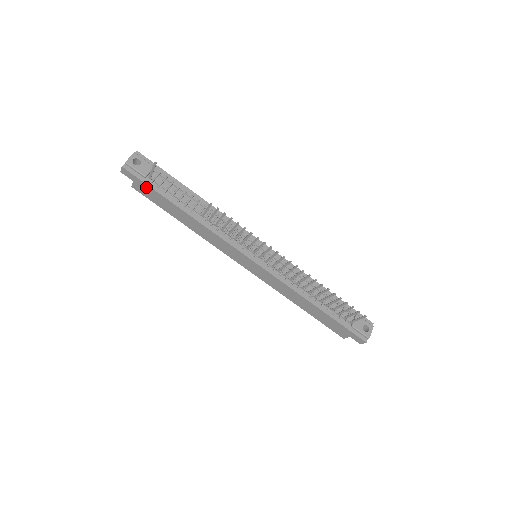
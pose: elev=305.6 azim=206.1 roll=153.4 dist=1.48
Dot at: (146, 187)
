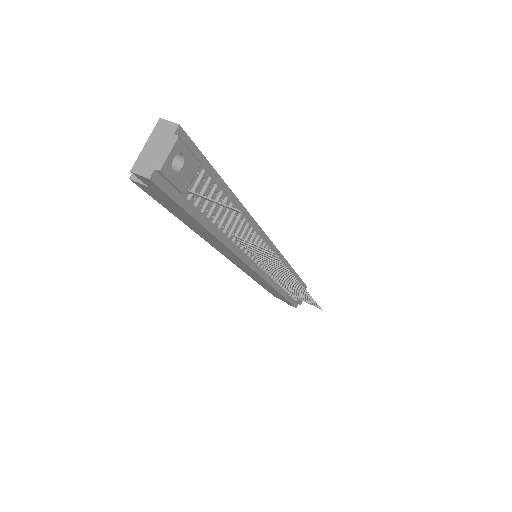
Dot at: (173, 203)
